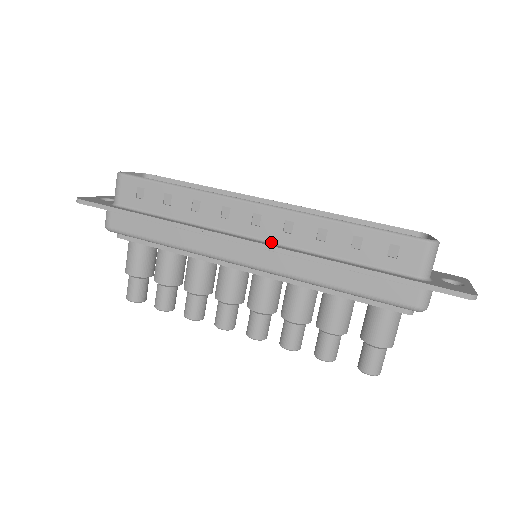
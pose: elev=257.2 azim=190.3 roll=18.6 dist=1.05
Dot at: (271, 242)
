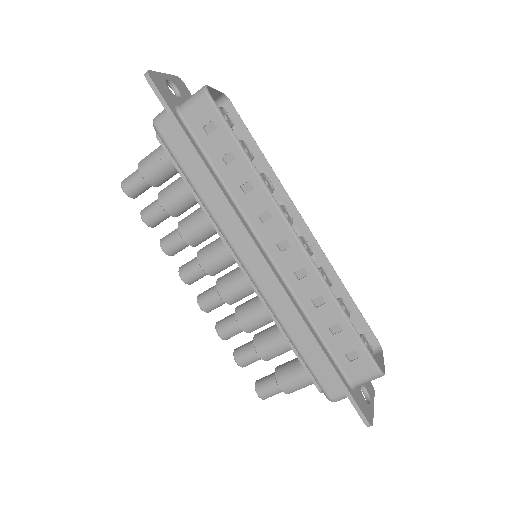
Dot at: (278, 270)
